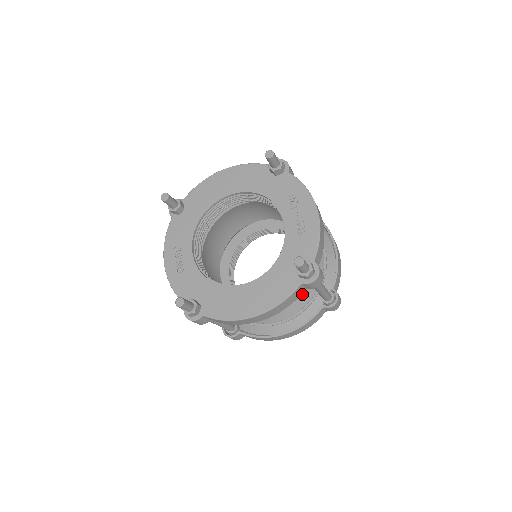
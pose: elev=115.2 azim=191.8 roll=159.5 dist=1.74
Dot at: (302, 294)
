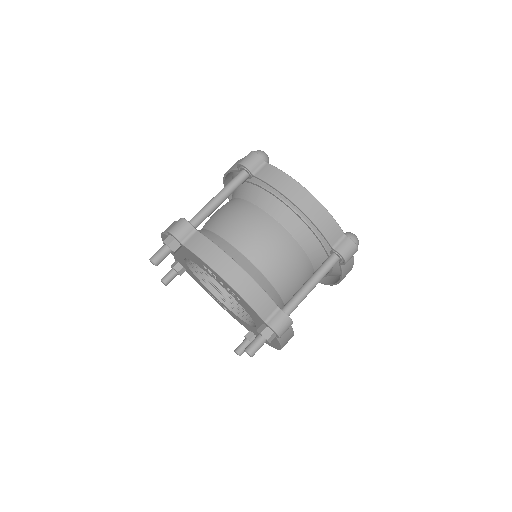
Dot at: (315, 264)
